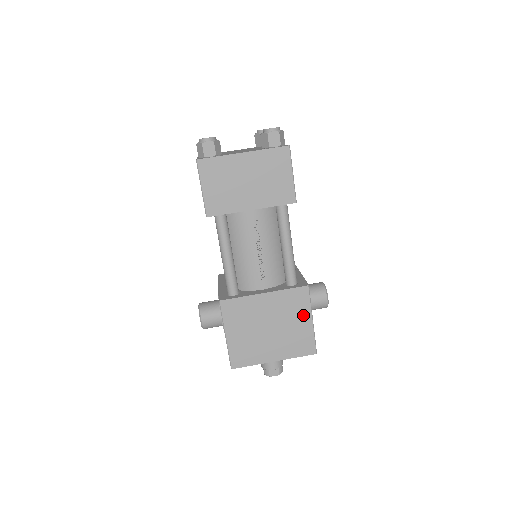
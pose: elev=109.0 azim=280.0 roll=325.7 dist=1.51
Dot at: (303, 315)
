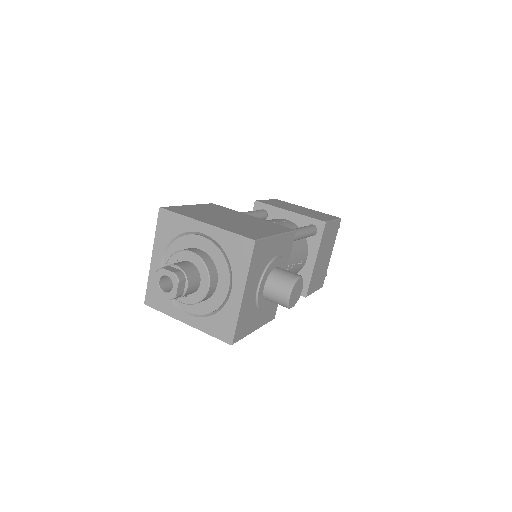
Dot at: (271, 231)
